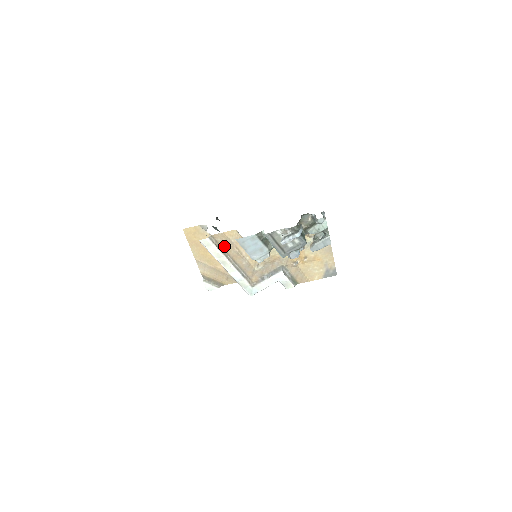
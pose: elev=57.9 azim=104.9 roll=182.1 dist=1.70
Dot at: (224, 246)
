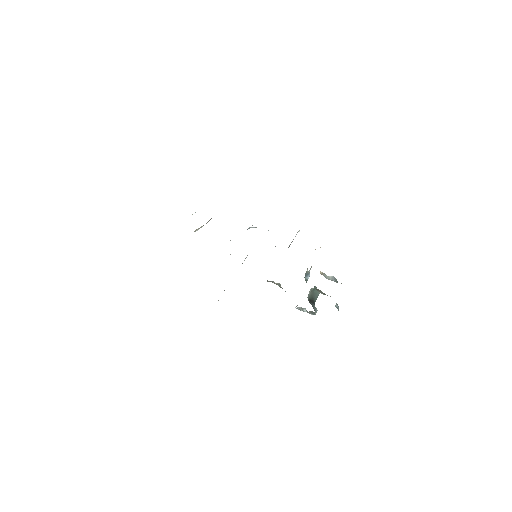
Dot at: occluded
